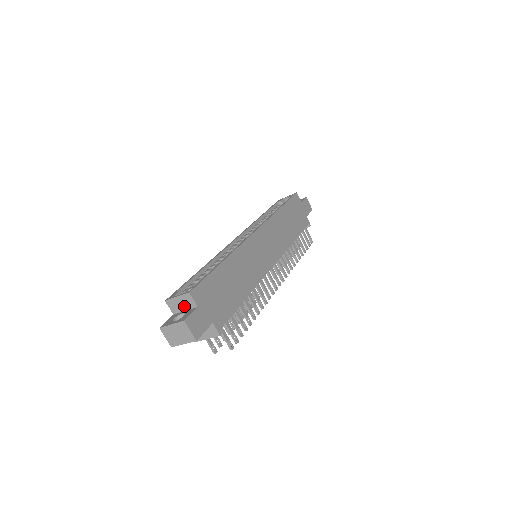
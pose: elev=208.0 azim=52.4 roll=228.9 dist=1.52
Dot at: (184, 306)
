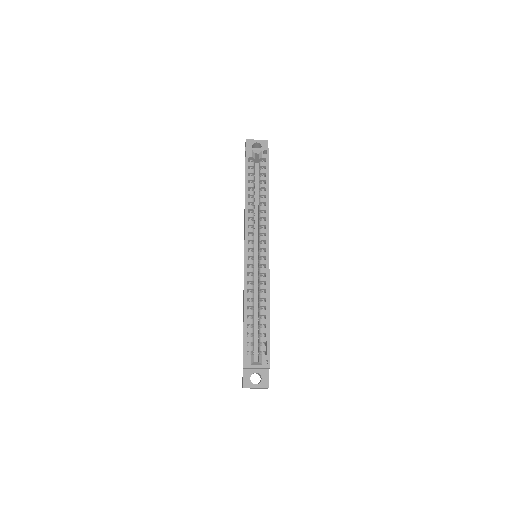
Dot at: (258, 368)
